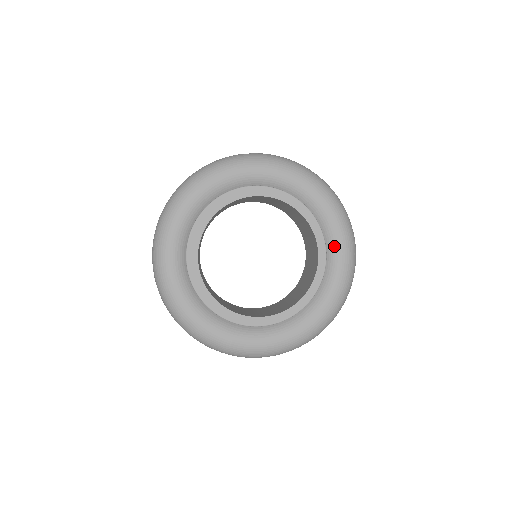
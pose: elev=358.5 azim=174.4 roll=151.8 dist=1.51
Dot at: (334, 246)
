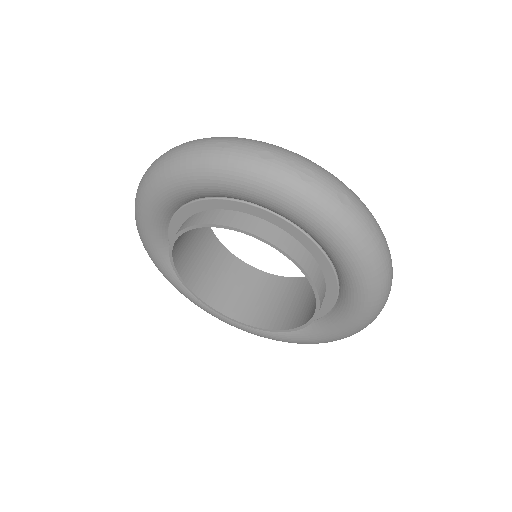
Dot at: (324, 328)
